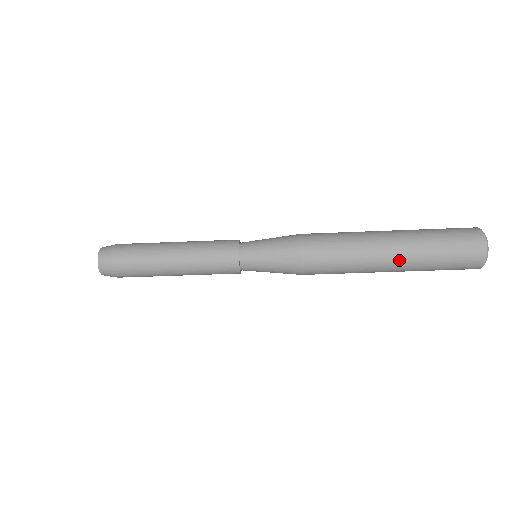
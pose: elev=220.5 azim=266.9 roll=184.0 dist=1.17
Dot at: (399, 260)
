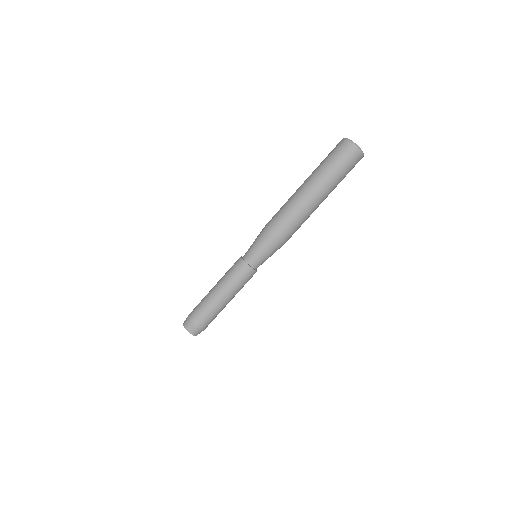
Dot at: (307, 180)
